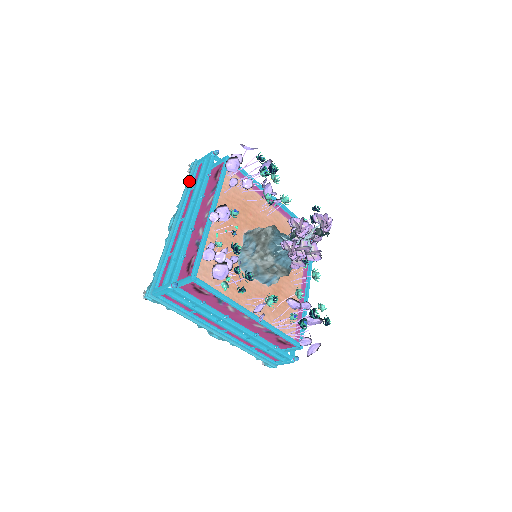
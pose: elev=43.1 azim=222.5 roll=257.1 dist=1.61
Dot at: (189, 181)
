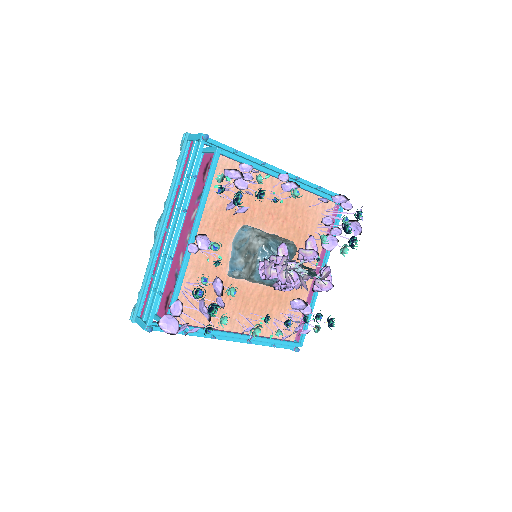
Dot at: occluded
